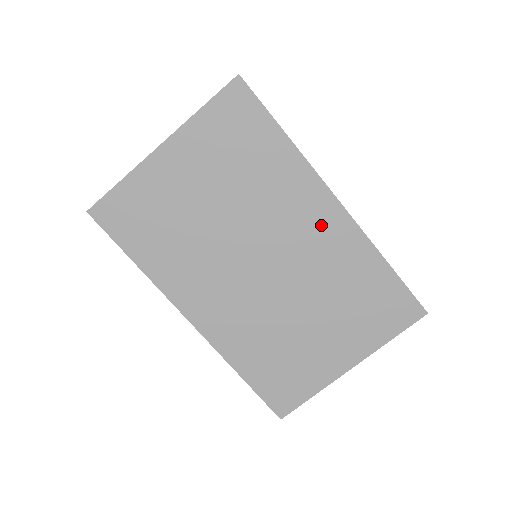
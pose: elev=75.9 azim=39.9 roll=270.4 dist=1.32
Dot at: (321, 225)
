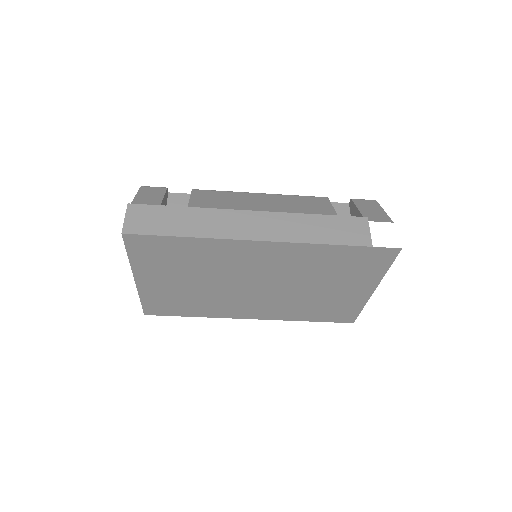
Dot at: (268, 256)
